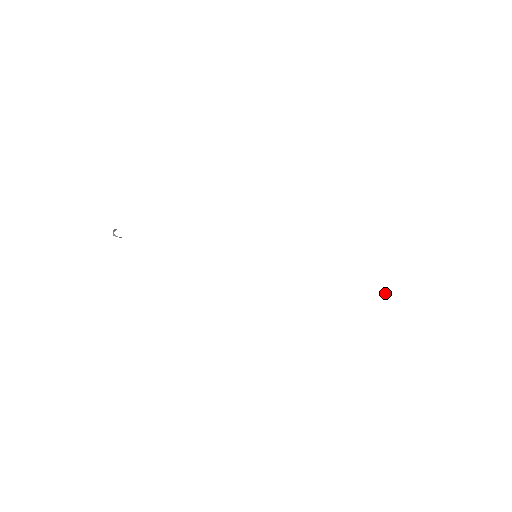
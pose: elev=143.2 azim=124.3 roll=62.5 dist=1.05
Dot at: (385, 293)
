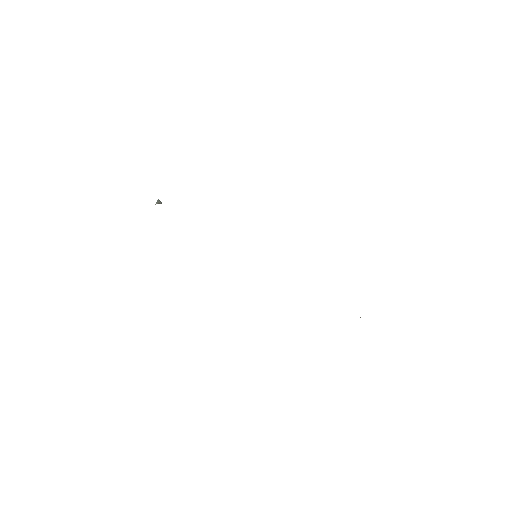
Dot at: occluded
